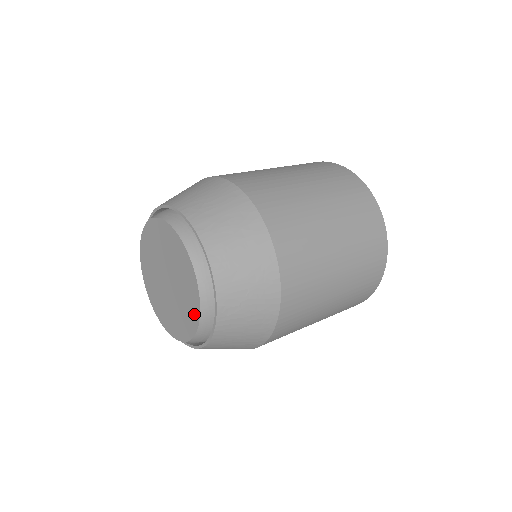
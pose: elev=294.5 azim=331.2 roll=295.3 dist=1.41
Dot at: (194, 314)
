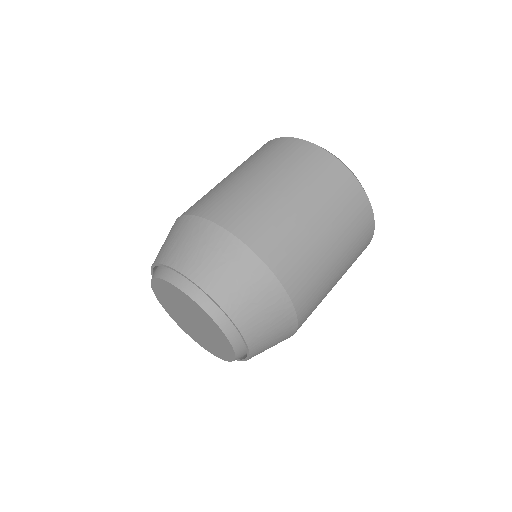
Dot at: (216, 328)
